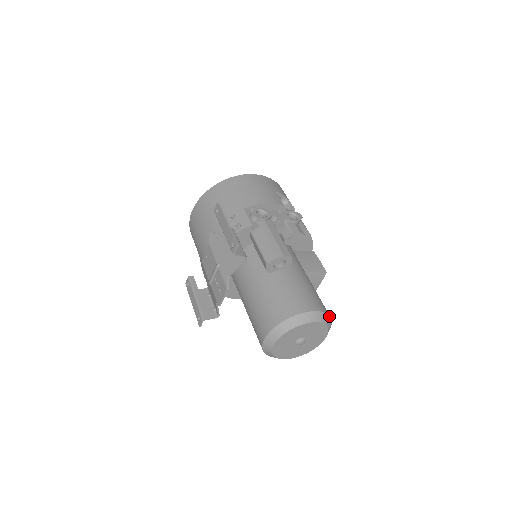
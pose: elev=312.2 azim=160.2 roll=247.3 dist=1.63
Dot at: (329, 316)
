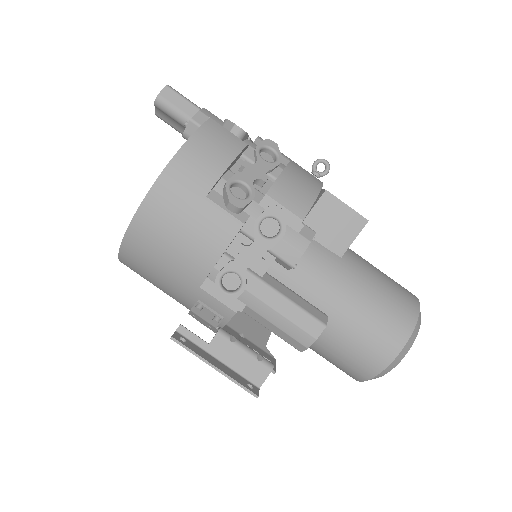
Dot at: (416, 323)
